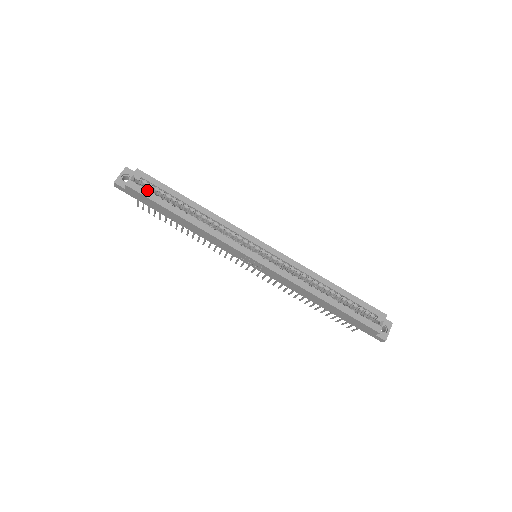
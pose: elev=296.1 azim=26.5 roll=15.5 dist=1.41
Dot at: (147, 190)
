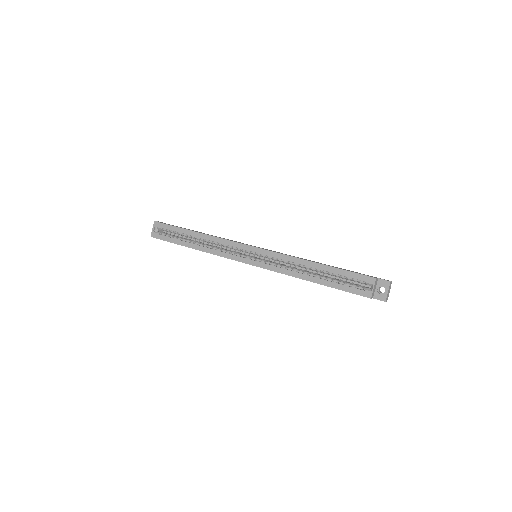
Dot at: (167, 236)
